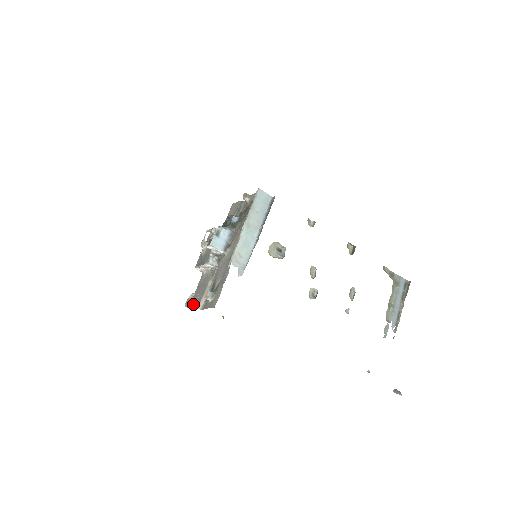
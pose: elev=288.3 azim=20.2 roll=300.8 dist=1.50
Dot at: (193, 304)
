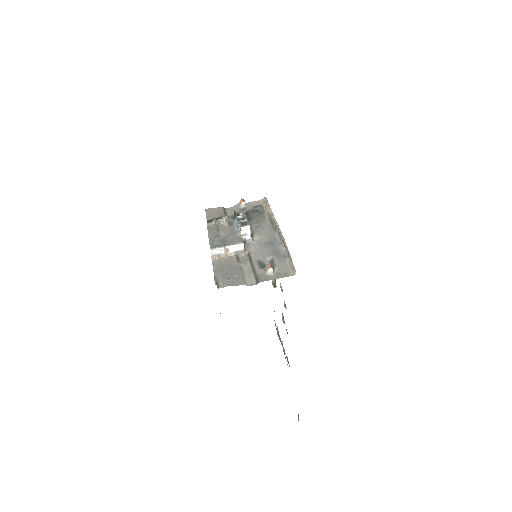
Dot at: (229, 282)
